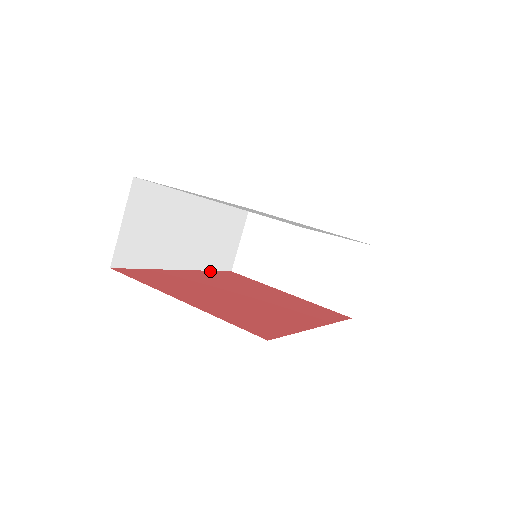
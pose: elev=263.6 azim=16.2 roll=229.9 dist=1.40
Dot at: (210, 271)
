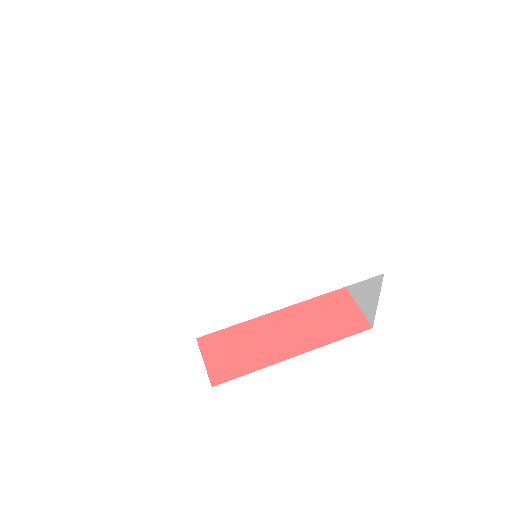
Dot at: occluded
